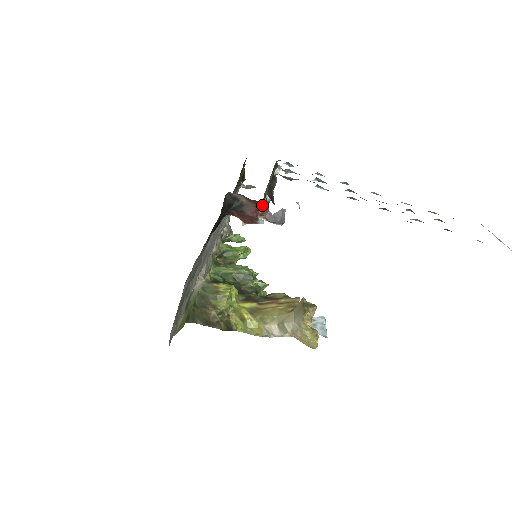
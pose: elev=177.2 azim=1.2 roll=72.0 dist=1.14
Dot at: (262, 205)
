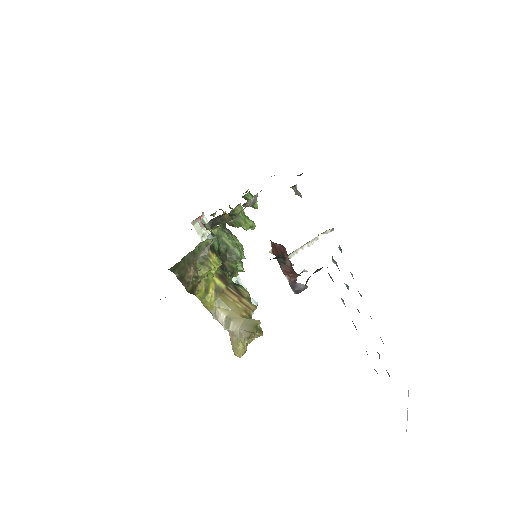
Dot at: (296, 275)
